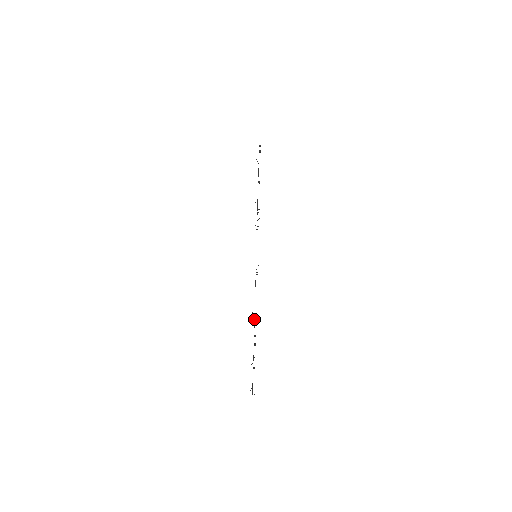
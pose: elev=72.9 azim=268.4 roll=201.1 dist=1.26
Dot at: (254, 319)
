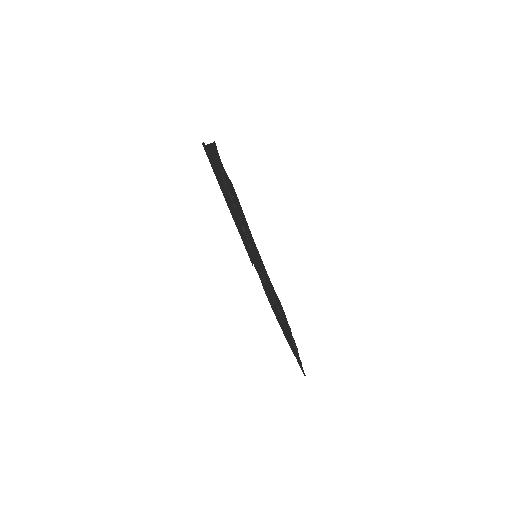
Dot at: (274, 304)
